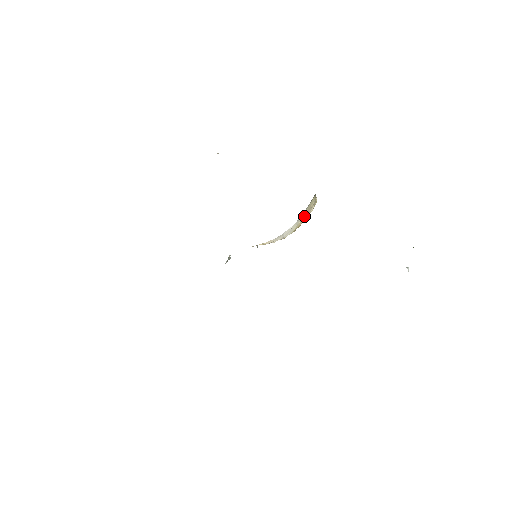
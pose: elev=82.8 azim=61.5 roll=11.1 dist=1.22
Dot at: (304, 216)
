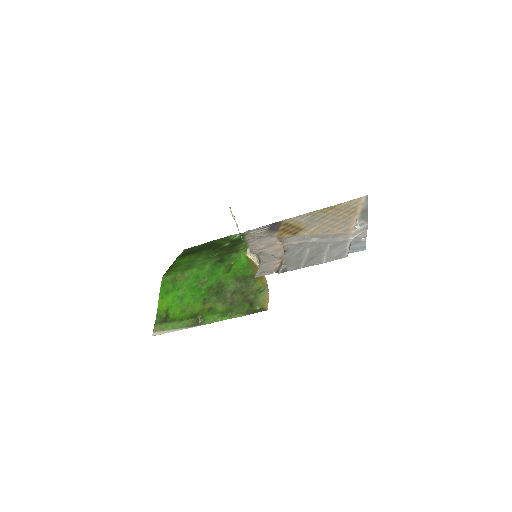
Dot at: occluded
